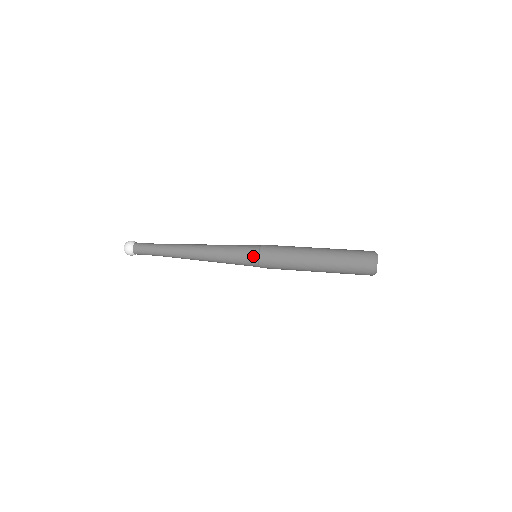
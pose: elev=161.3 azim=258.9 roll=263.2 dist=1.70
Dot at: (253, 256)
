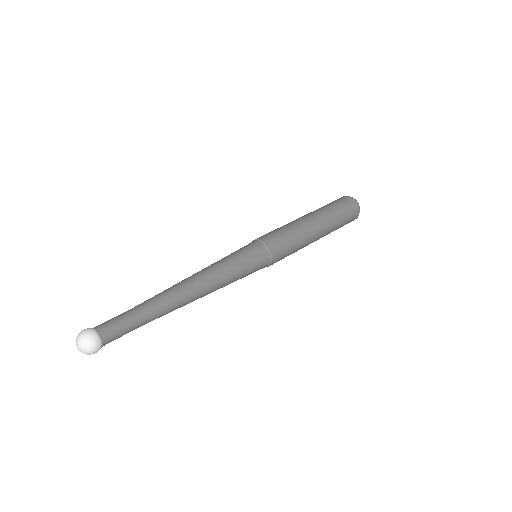
Dot at: (264, 256)
